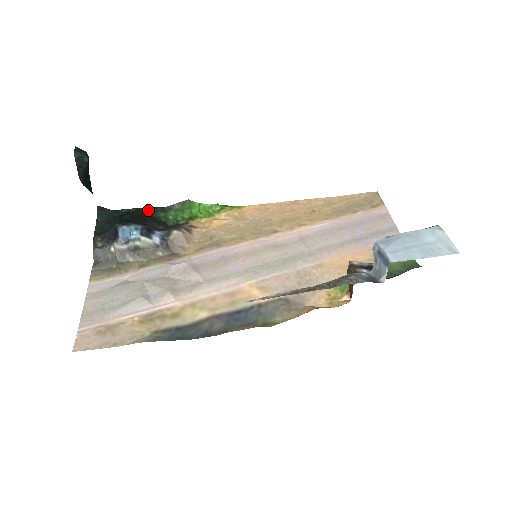
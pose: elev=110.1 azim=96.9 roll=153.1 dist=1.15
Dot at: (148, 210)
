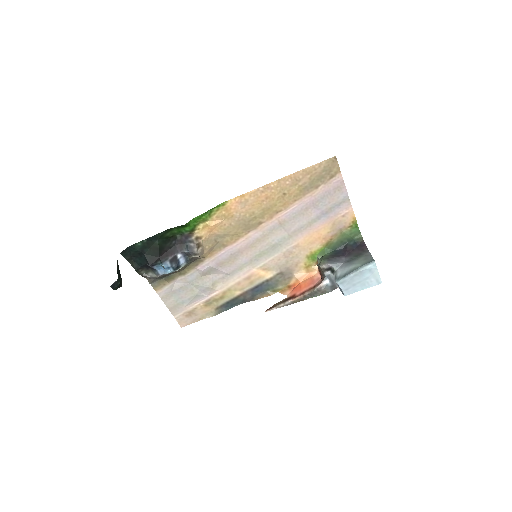
Dot at: (157, 238)
